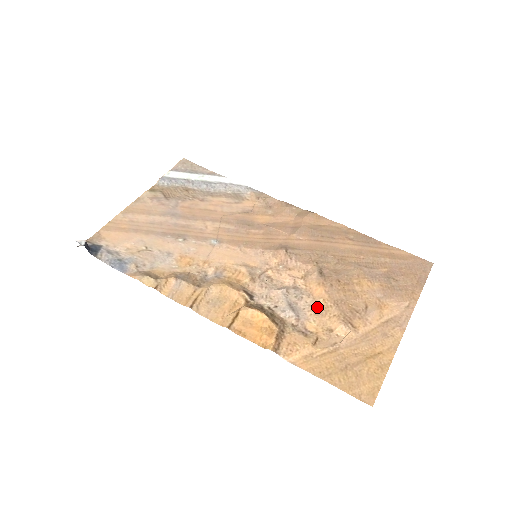
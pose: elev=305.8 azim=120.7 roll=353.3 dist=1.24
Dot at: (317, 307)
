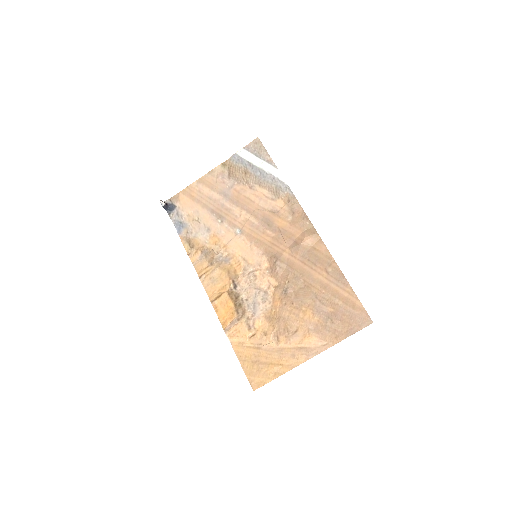
Dot at: (269, 314)
